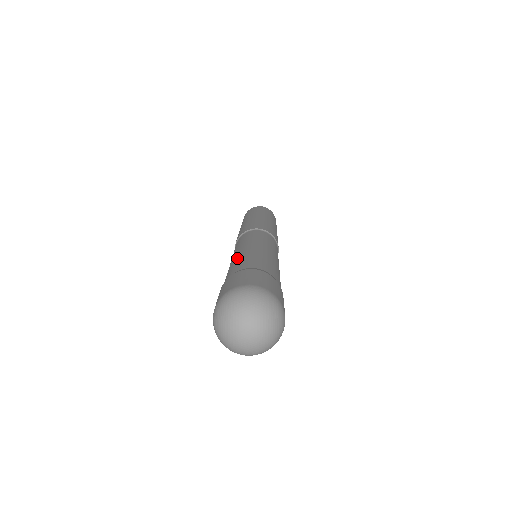
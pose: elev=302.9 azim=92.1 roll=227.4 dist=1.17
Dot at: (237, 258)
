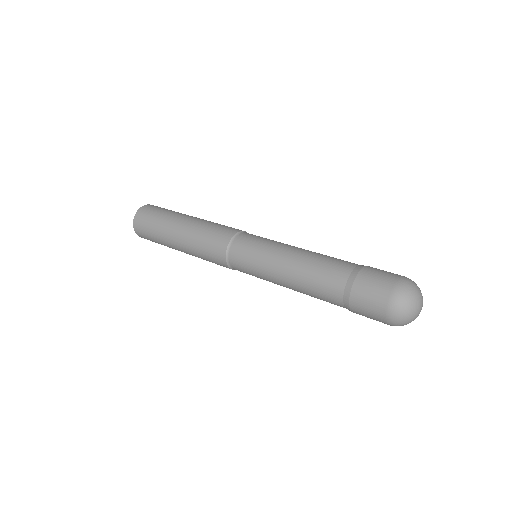
Dot at: (311, 261)
